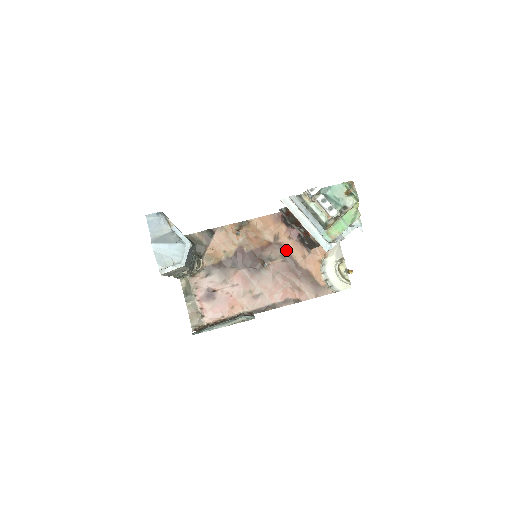
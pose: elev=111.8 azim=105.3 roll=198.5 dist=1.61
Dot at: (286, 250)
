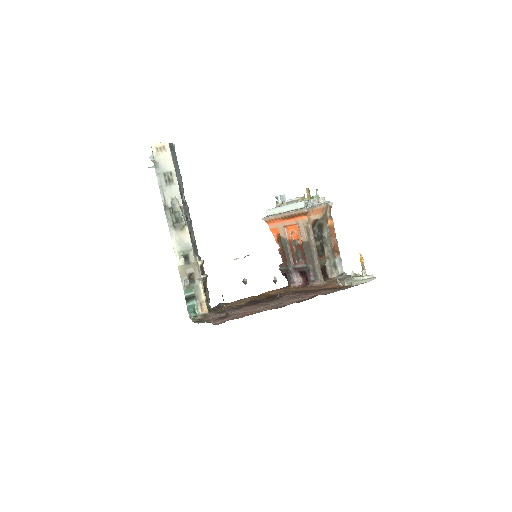
Dot at: (299, 291)
